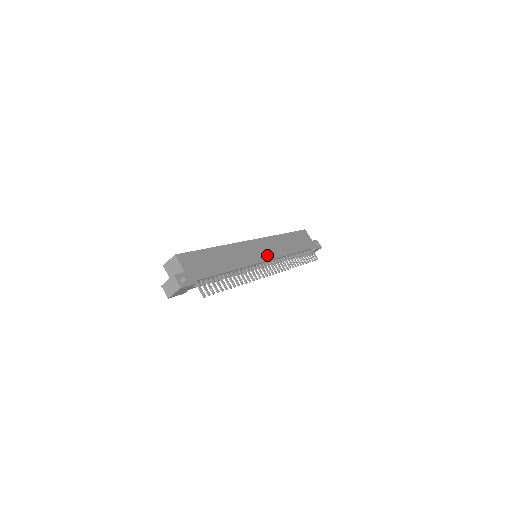
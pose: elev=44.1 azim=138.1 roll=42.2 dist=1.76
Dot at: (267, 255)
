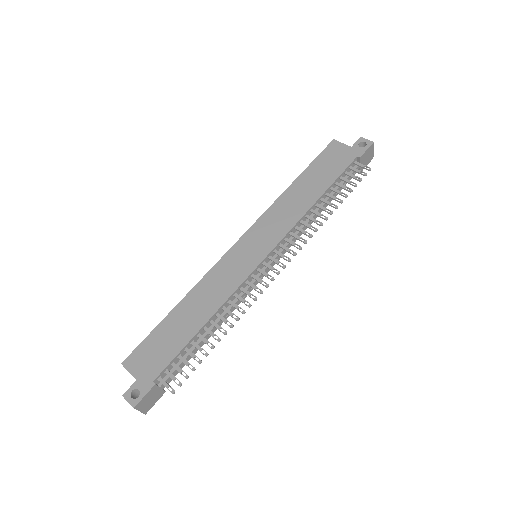
Dot at: (265, 247)
